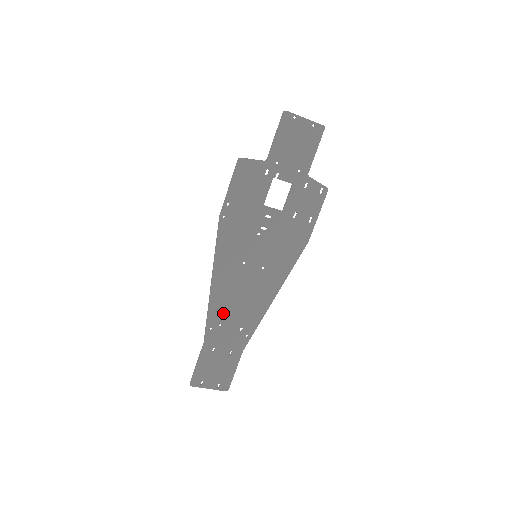
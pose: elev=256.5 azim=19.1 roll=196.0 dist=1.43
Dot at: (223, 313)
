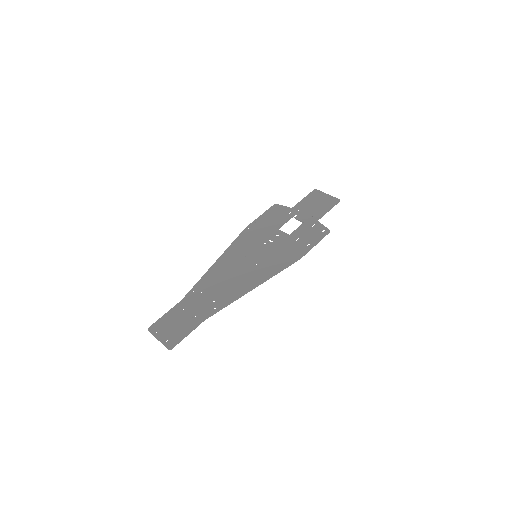
Dot at: (209, 284)
